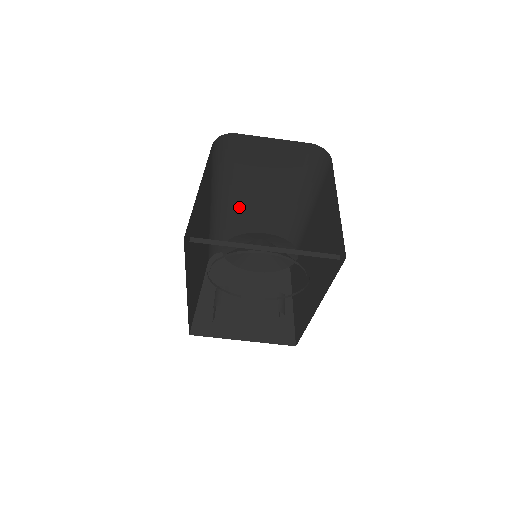
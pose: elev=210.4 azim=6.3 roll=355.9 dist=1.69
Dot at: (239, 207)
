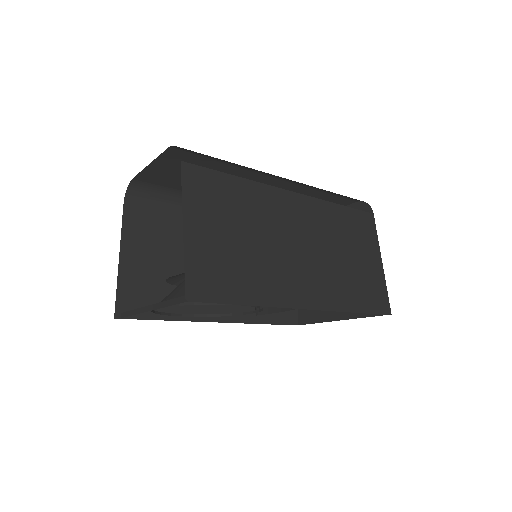
Dot at: occluded
